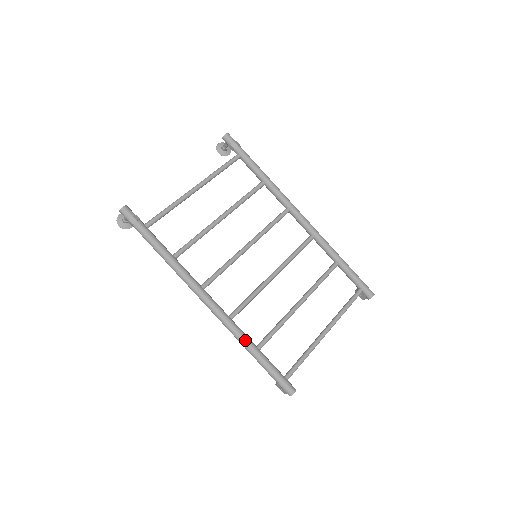
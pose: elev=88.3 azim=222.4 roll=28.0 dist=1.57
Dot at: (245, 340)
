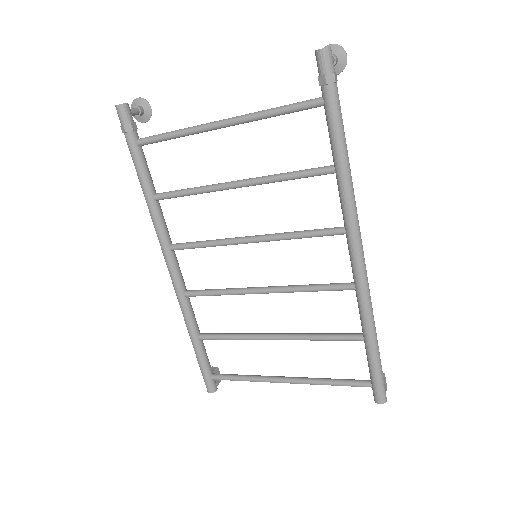
Dot at: (187, 323)
